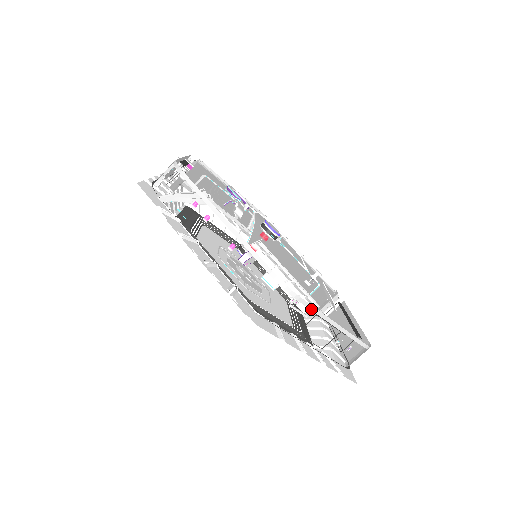
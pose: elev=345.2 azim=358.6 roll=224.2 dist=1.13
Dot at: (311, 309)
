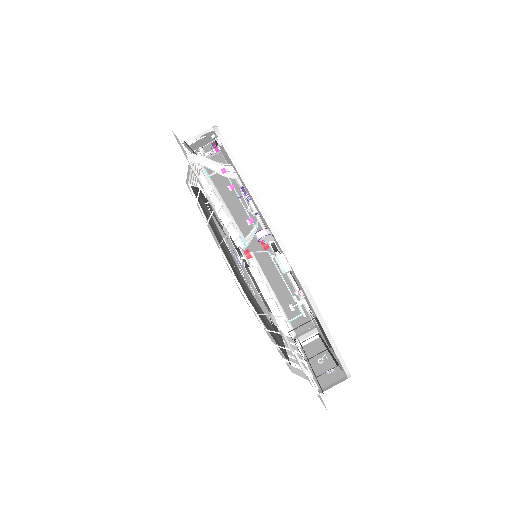
Dot at: (313, 308)
